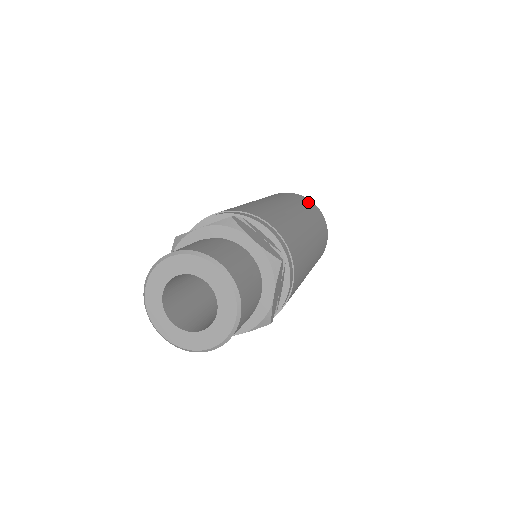
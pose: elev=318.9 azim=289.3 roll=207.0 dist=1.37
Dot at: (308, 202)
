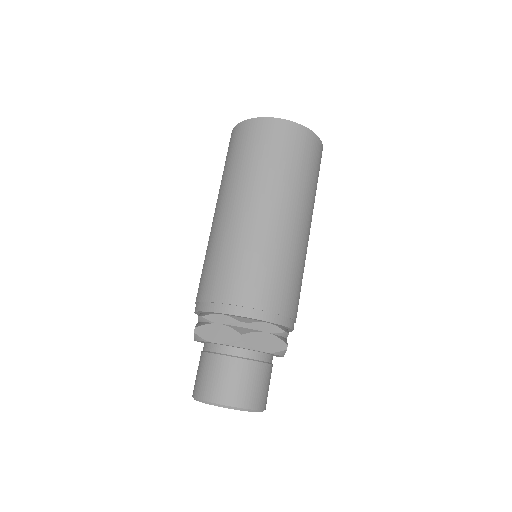
Dot at: (300, 141)
